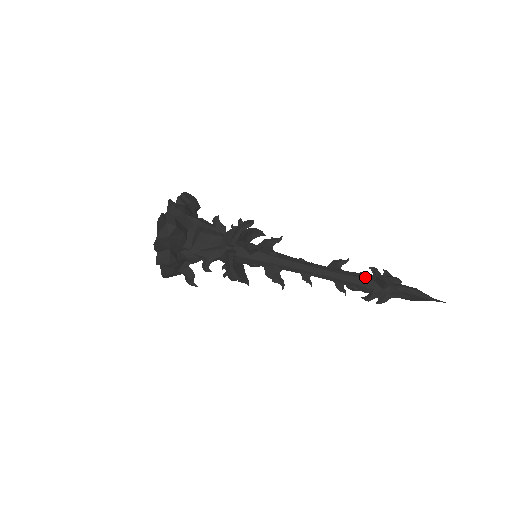
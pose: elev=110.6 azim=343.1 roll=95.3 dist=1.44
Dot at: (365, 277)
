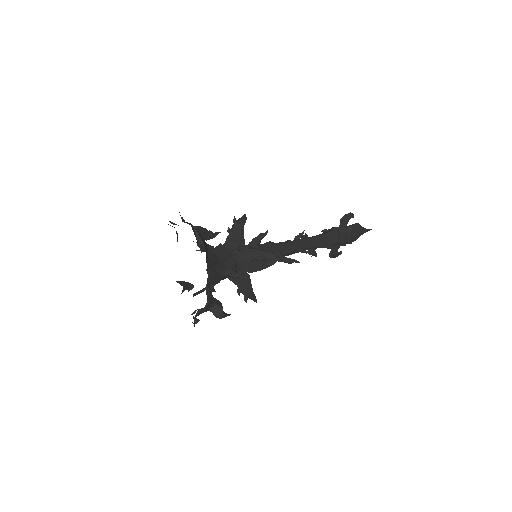
Dot at: (331, 231)
